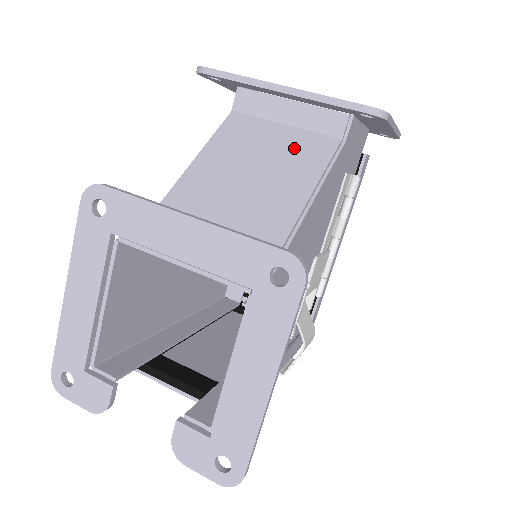
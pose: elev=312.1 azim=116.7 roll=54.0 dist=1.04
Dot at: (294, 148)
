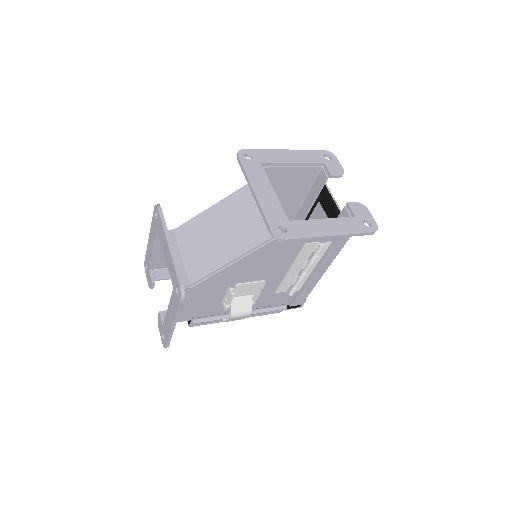
Dot at: (258, 223)
